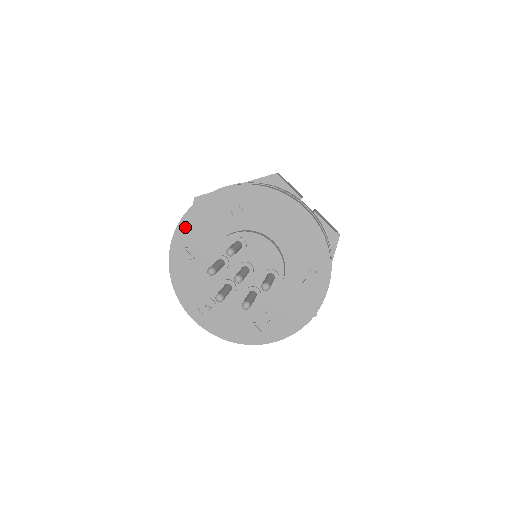
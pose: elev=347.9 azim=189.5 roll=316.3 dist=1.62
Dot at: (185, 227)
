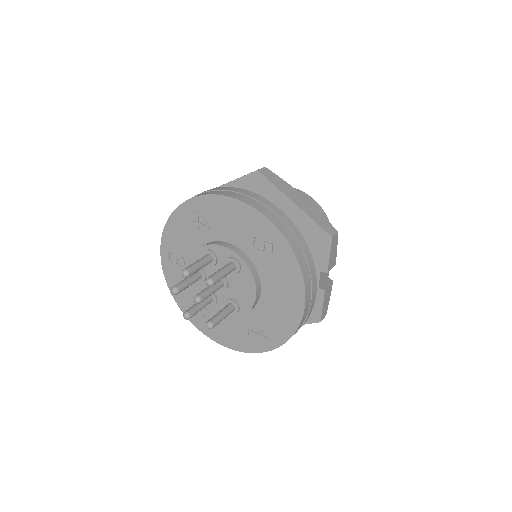
Dot at: (214, 202)
